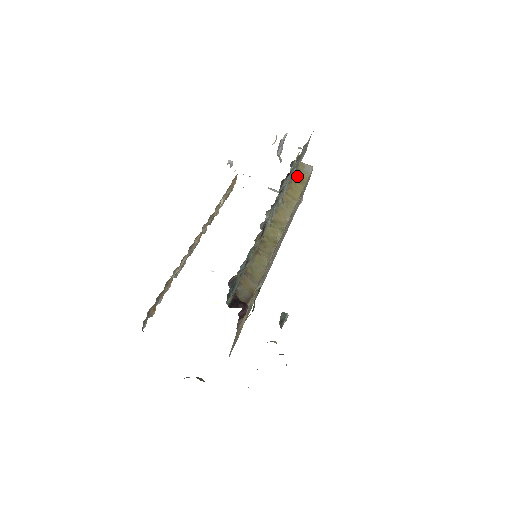
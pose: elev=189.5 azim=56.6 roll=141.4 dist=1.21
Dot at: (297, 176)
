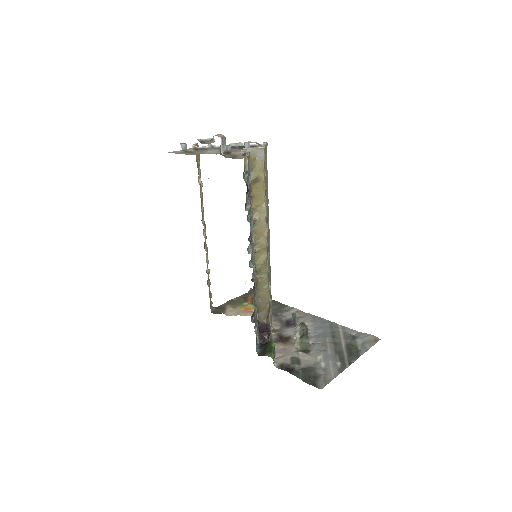
Dot at: (254, 176)
